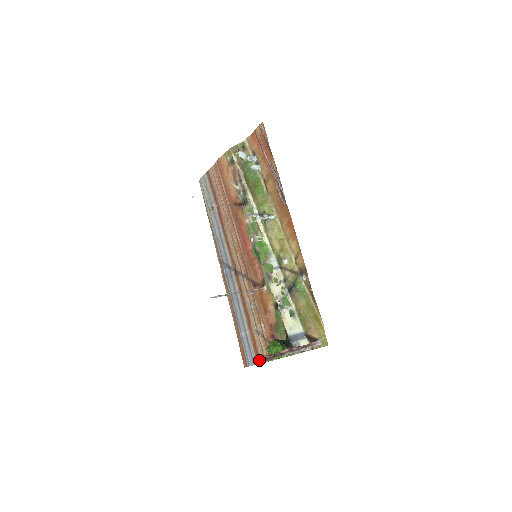
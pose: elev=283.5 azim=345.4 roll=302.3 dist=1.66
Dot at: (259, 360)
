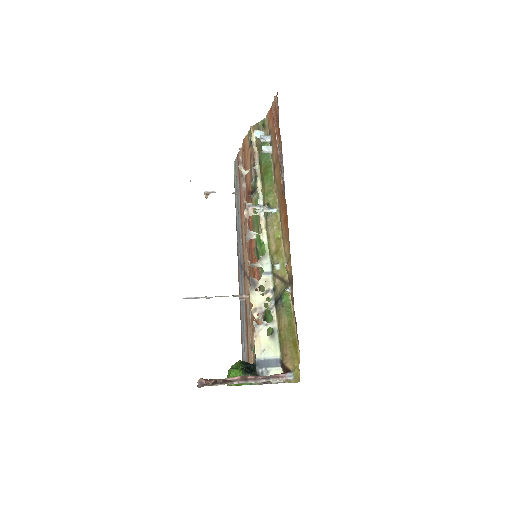
Dot at: occluded
